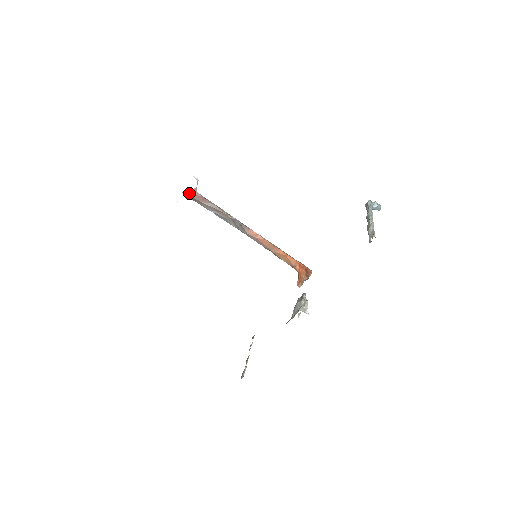
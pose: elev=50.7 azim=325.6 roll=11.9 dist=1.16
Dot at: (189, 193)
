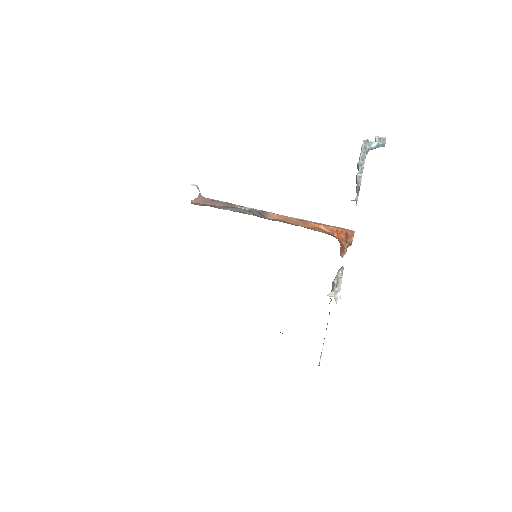
Dot at: (196, 201)
